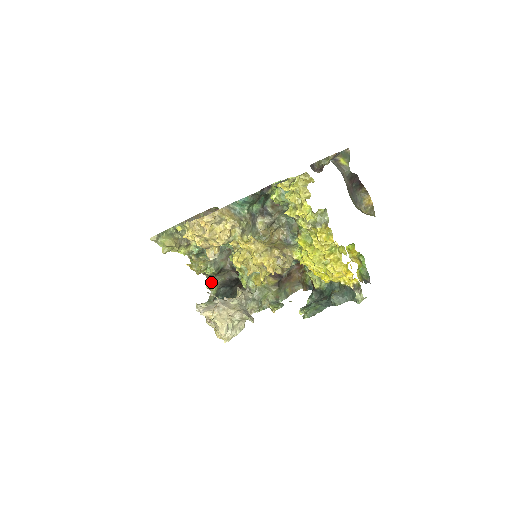
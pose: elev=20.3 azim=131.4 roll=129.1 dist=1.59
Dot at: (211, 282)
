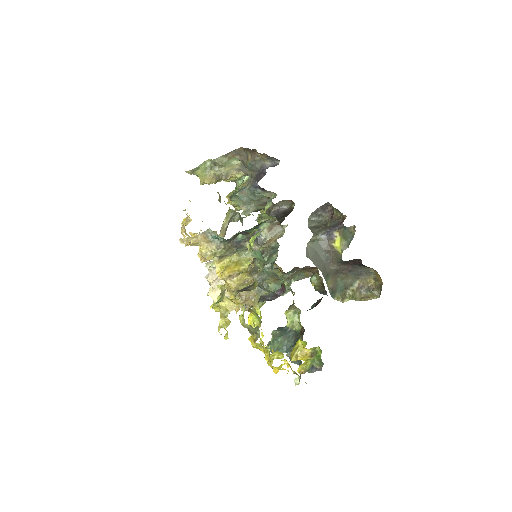
Dot at: occluded
